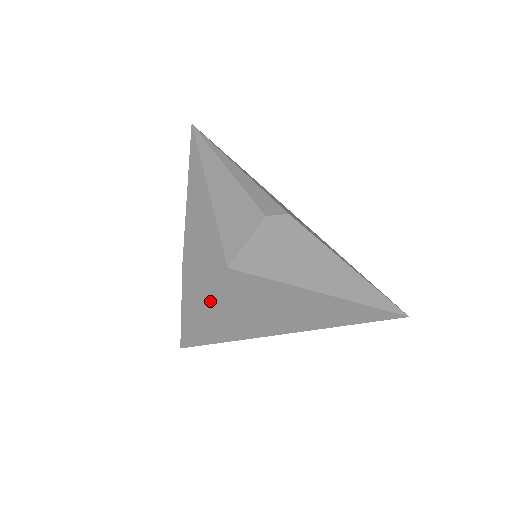
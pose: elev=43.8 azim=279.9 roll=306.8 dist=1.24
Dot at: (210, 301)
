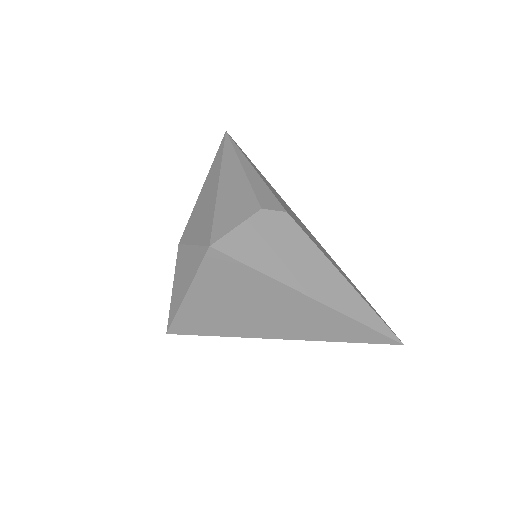
Dot at: (194, 282)
